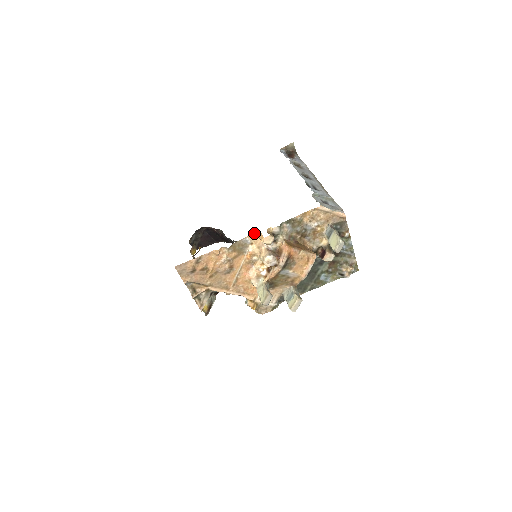
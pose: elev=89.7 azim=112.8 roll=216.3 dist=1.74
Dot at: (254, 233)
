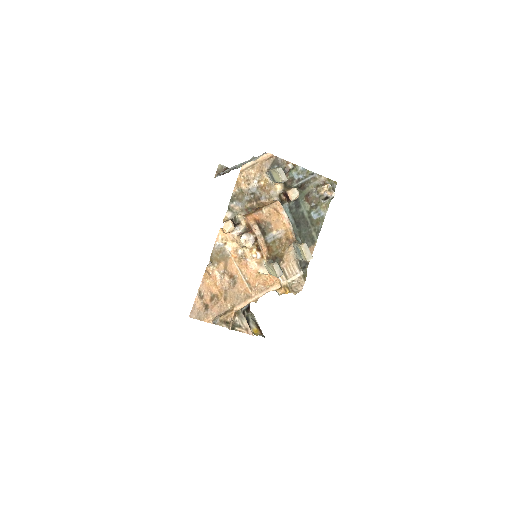
Dot at: occluded
